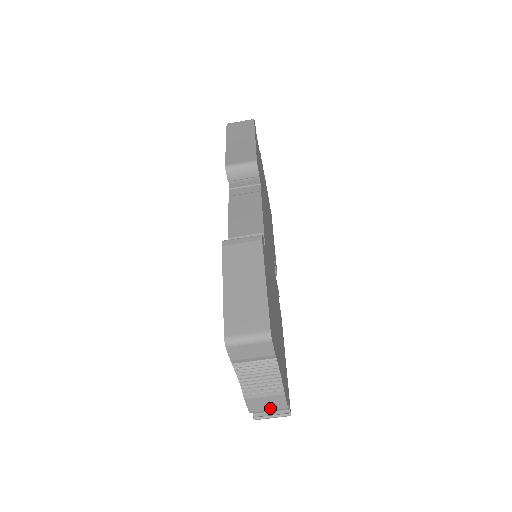
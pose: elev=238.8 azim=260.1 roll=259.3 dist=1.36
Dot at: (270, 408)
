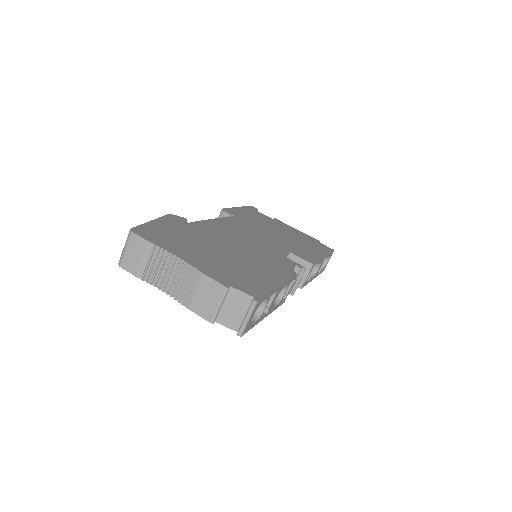
Dot at: (215, 301)
